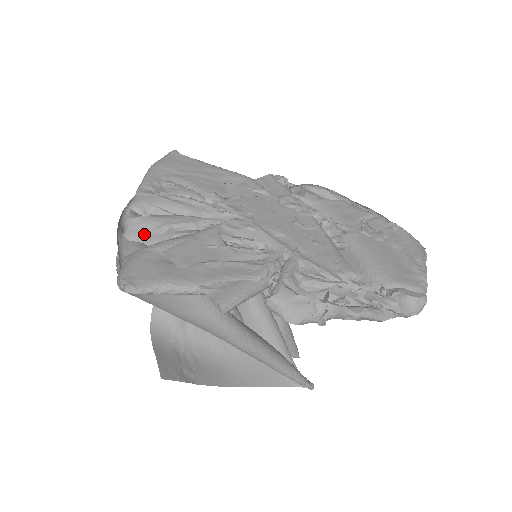
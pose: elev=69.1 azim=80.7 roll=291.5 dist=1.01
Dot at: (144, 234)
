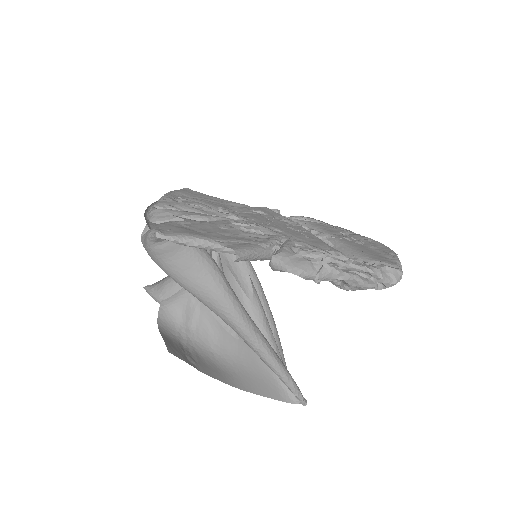
Dot at: (166, 219)
